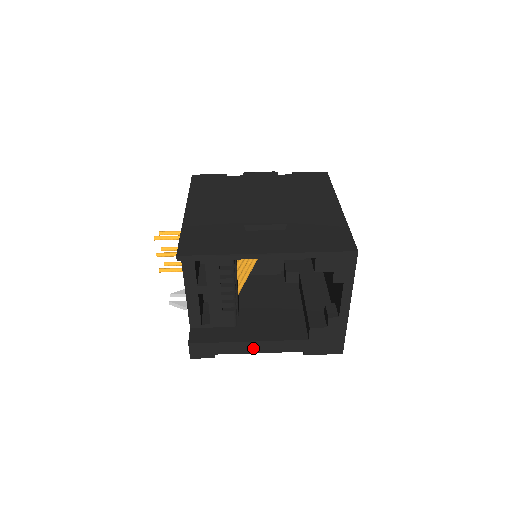
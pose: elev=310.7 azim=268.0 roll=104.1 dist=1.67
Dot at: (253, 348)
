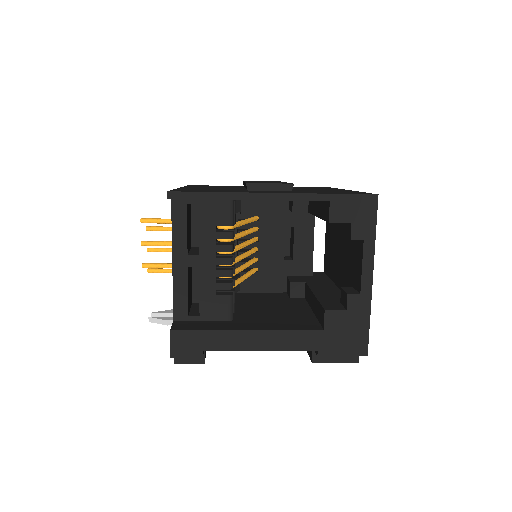
Dot at: (253, 342)
